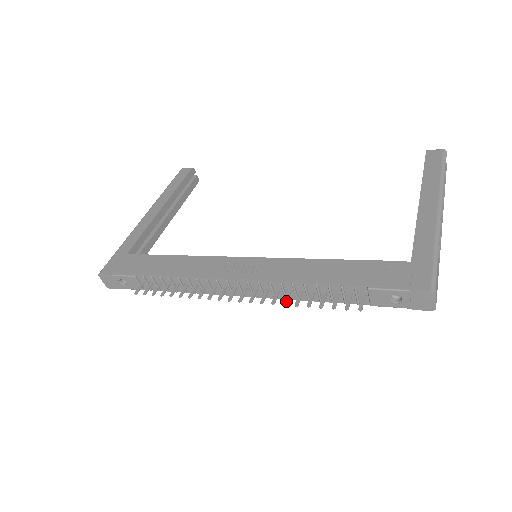
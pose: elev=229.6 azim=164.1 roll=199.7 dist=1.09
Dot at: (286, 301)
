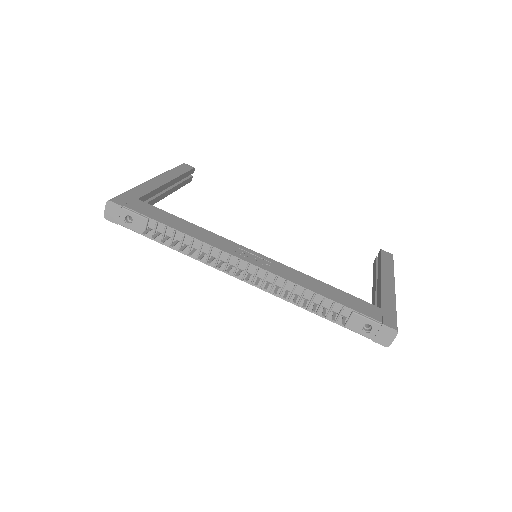
Dot at: (286, 296)
